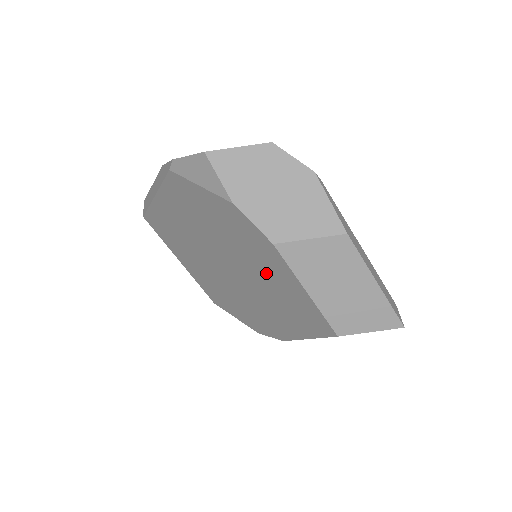
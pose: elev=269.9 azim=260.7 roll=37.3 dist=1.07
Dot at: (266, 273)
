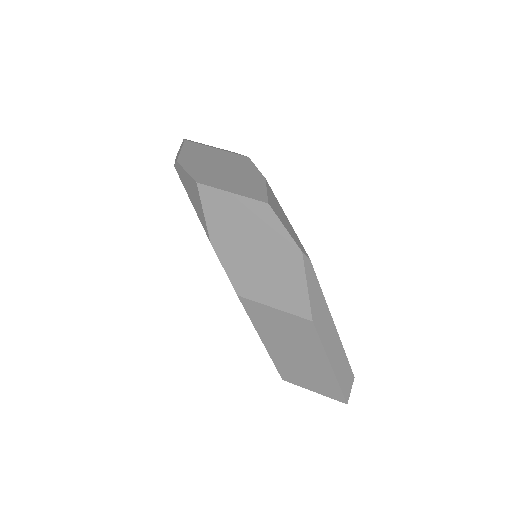
Dot at: occluded
